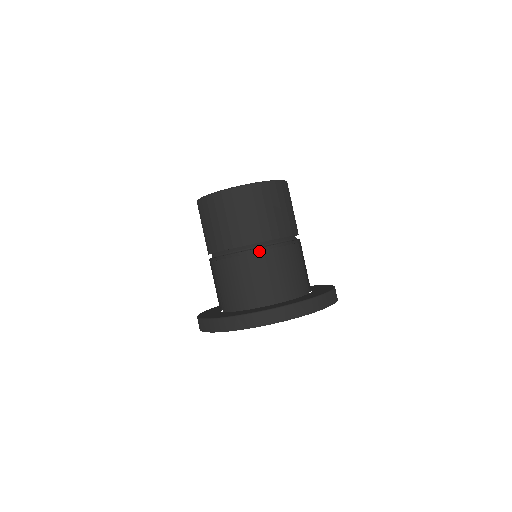
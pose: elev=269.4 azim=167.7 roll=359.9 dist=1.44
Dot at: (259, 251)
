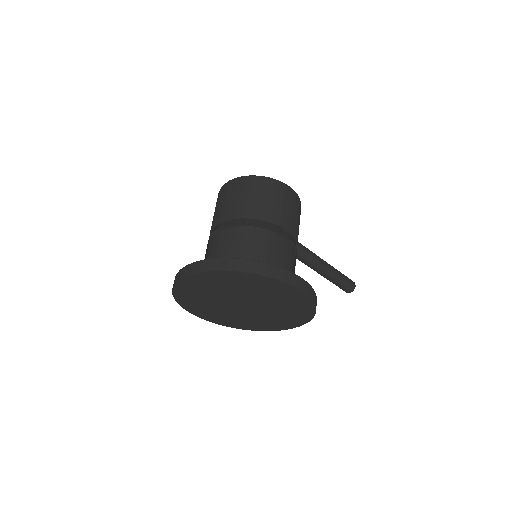
Dot at: (224, 229)
